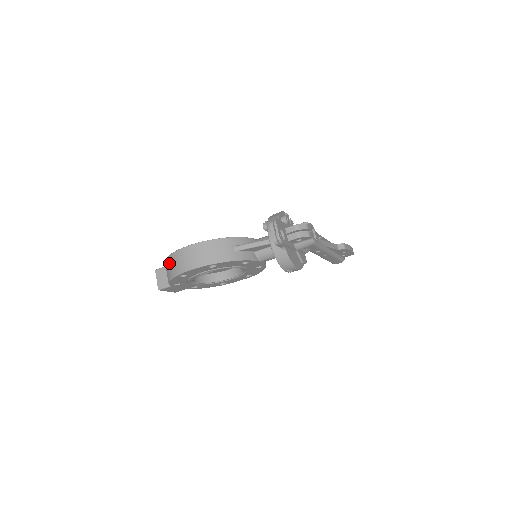
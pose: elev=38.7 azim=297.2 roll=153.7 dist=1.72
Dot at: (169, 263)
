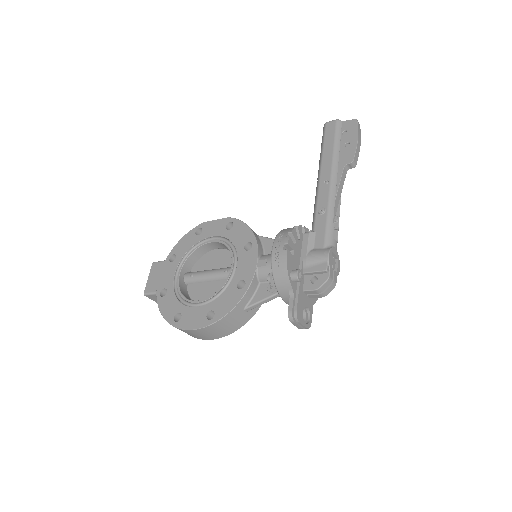
Dot at: occluded
